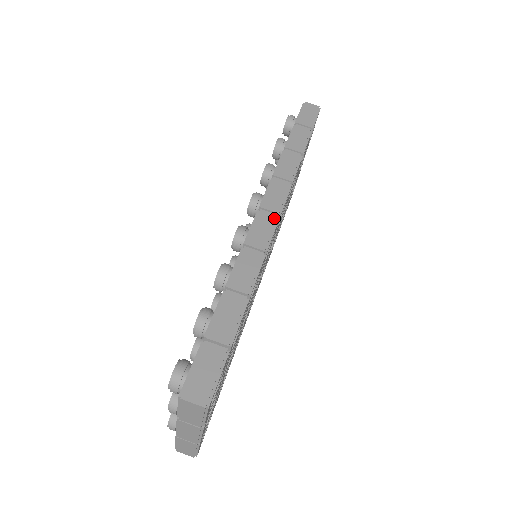
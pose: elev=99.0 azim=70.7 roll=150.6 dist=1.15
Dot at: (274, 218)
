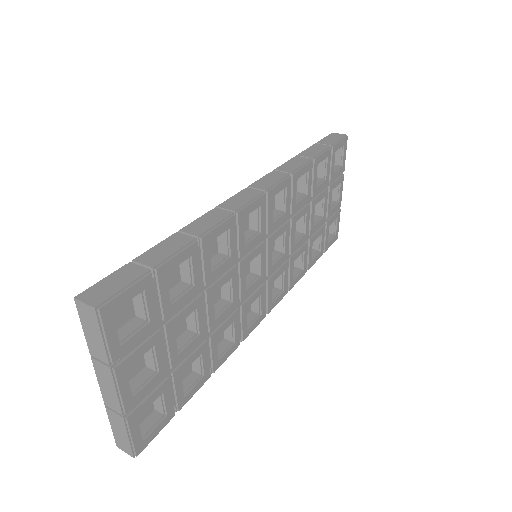
Dot at: (258, 193)
